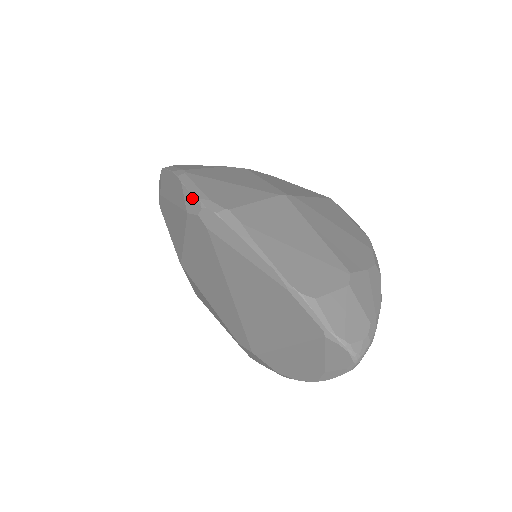
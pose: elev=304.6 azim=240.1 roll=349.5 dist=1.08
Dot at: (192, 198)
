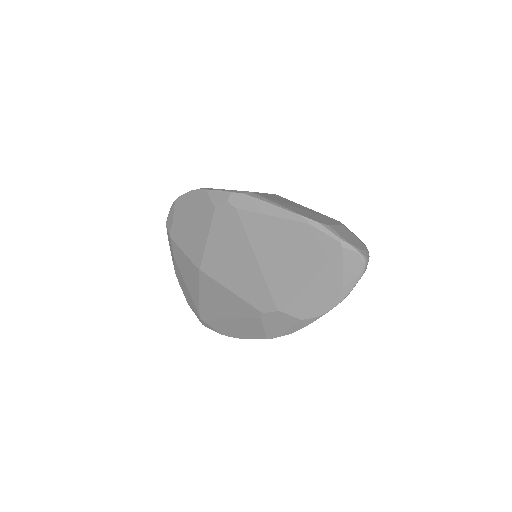
Dot at: (219, 193)
